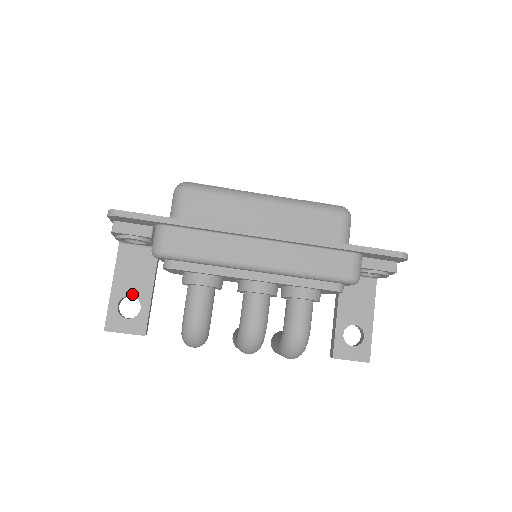
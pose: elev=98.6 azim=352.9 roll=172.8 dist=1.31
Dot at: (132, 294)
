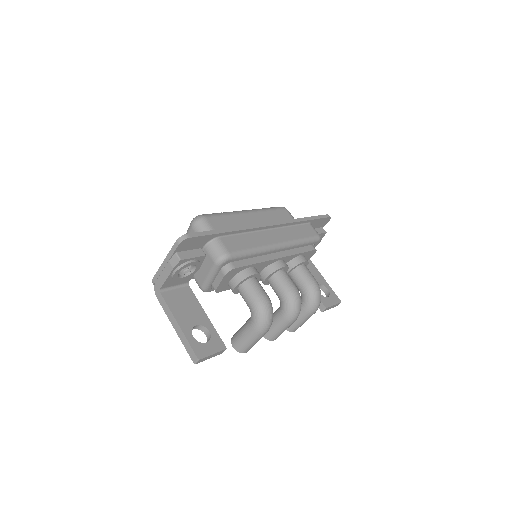
Dot at: (196, 324)
